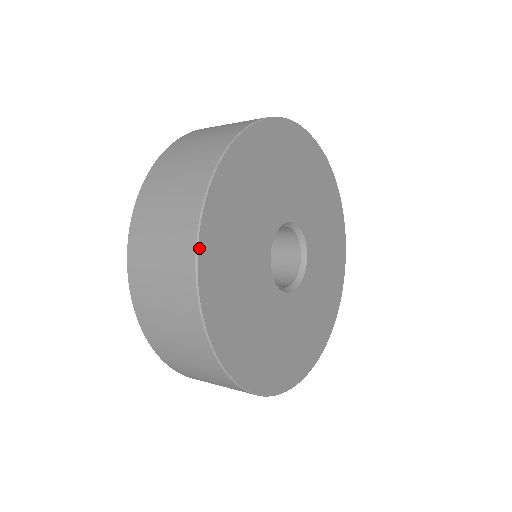
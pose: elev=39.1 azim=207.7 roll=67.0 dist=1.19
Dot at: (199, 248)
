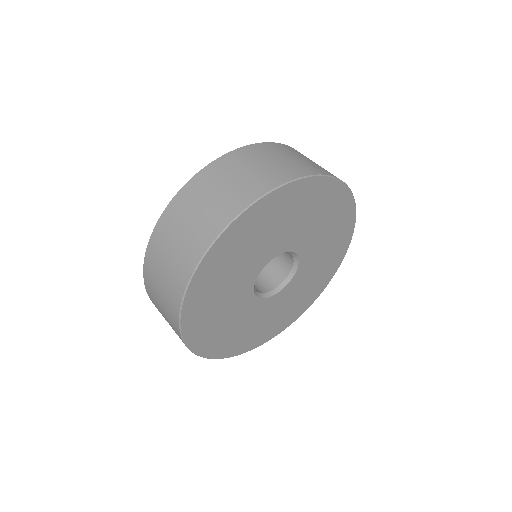
Dot at: (186, 342)
